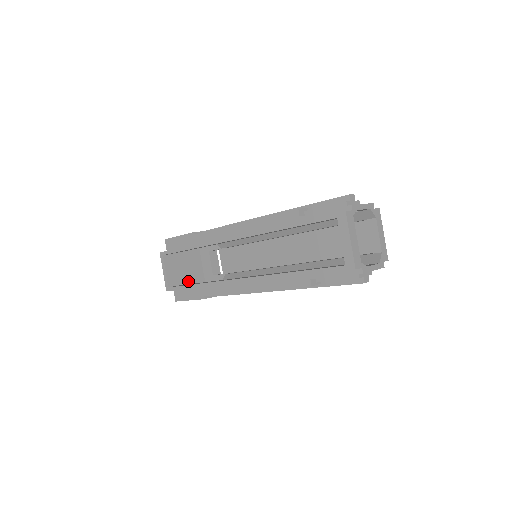
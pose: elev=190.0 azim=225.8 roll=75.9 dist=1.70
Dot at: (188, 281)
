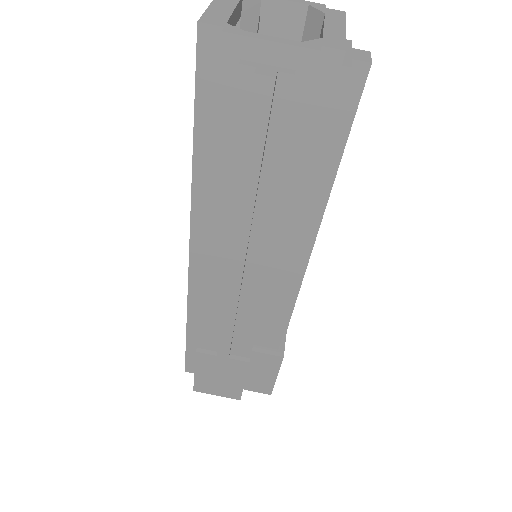
Dot at: occluded
